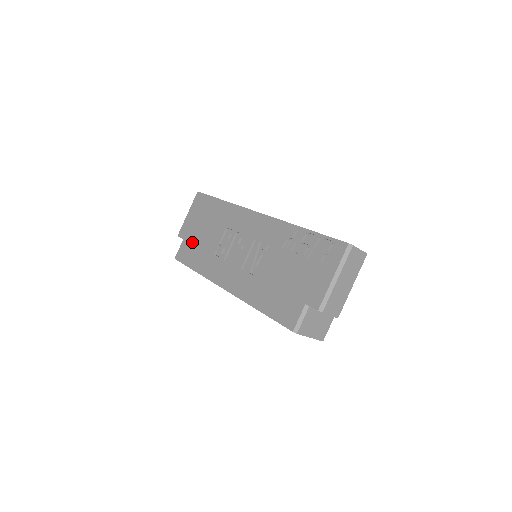
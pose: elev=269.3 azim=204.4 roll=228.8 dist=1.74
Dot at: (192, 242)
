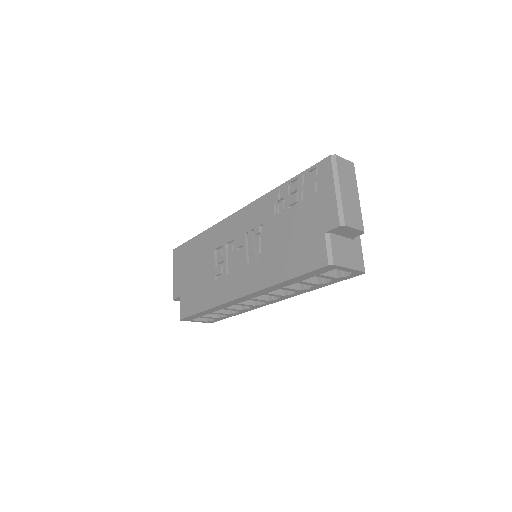
Dot at: (189, 291)
